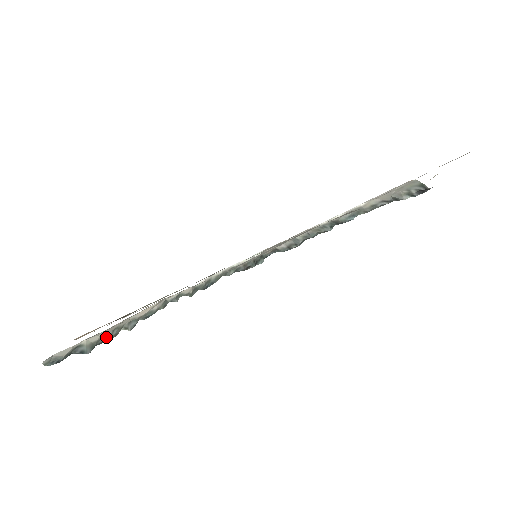
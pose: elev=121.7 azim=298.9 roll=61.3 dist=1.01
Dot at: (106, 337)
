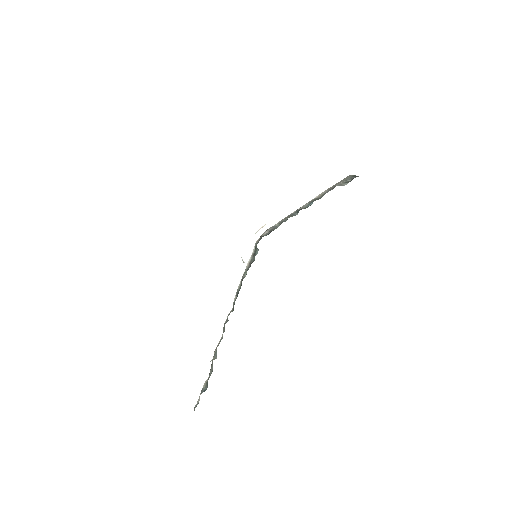
Dot at: (210, 374)
